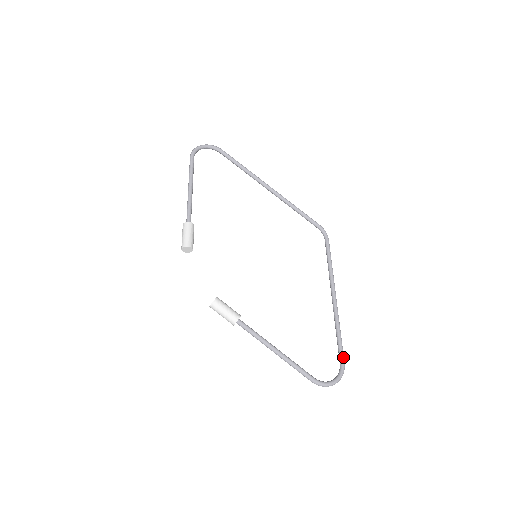
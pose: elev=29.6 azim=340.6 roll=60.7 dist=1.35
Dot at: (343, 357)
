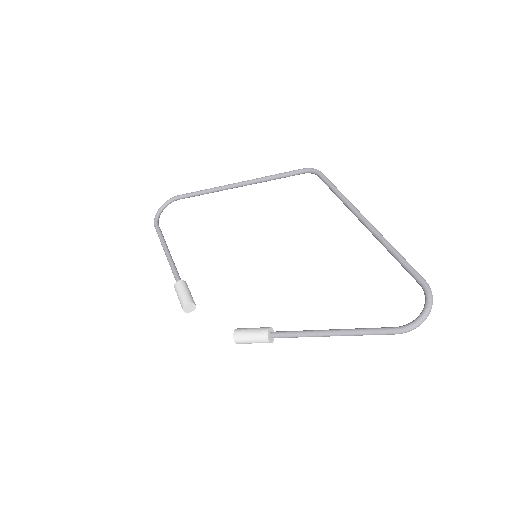
Dot at: (417, 275)
